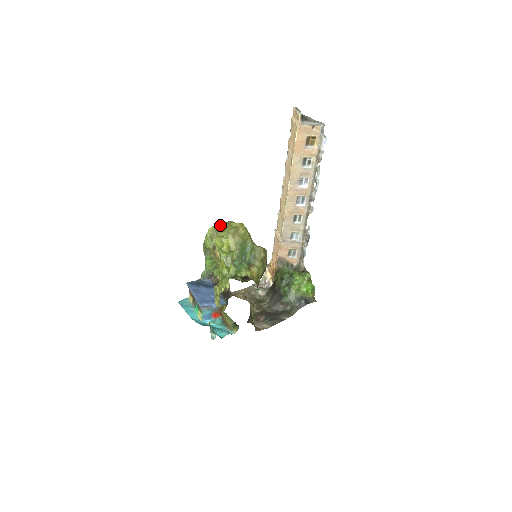
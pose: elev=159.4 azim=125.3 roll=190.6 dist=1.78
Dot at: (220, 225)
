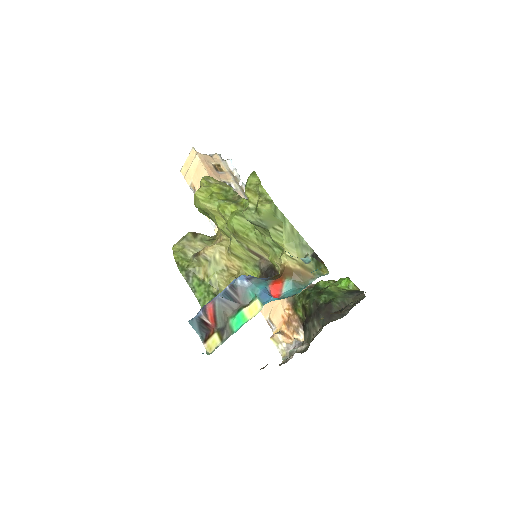
Dot at: occluded
